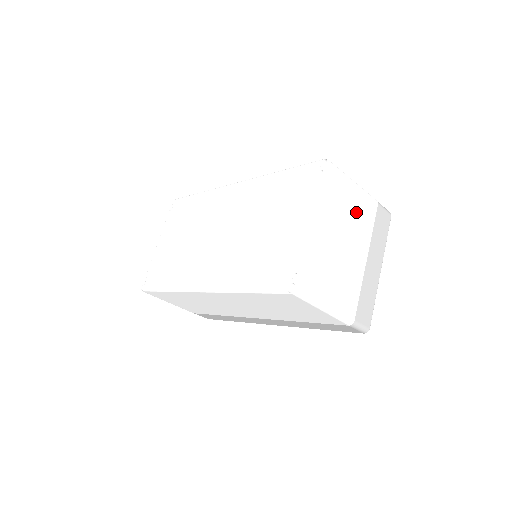
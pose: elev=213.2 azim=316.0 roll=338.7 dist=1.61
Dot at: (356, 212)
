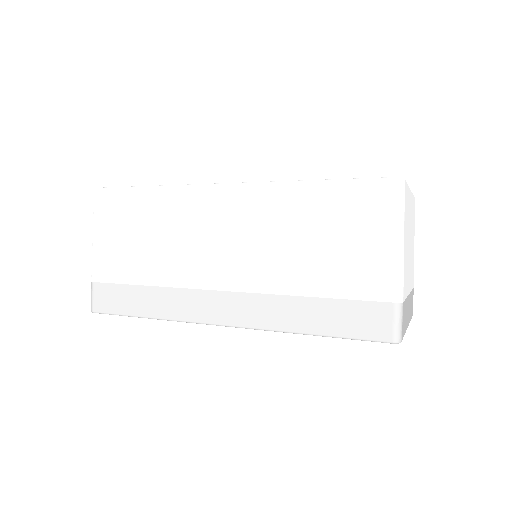
Dot at: (412, 255)
